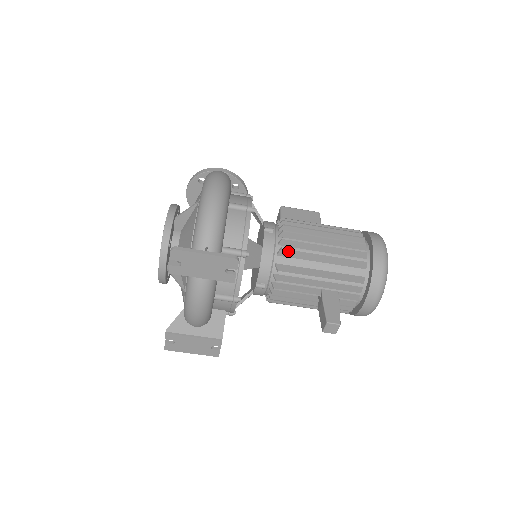
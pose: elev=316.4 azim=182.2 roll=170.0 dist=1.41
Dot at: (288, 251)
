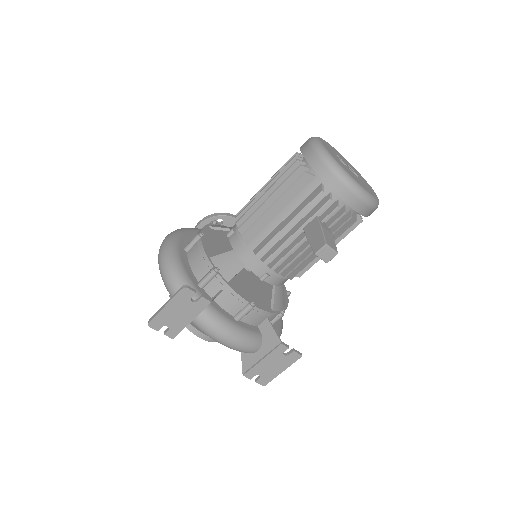
Dot at: (248, 233)
